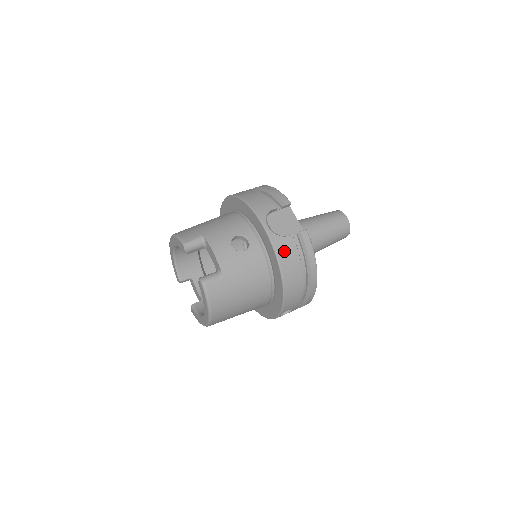
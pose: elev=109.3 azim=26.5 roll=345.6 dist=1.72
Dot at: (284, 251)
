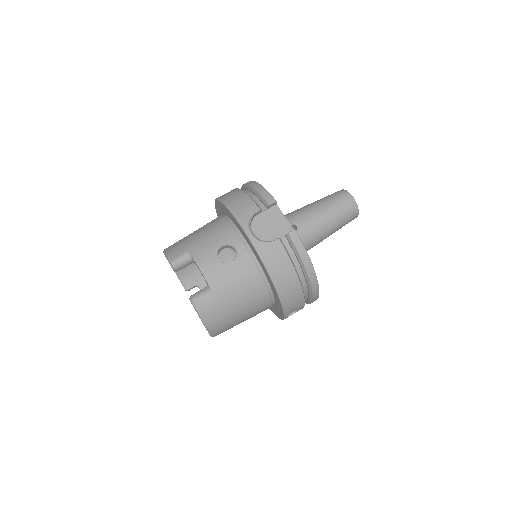
Dot at: (272, 258)
